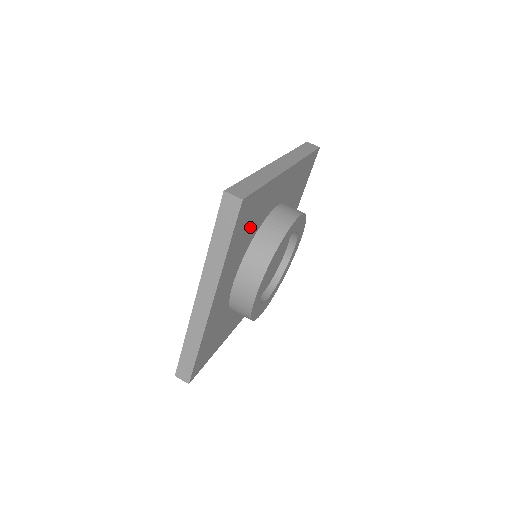
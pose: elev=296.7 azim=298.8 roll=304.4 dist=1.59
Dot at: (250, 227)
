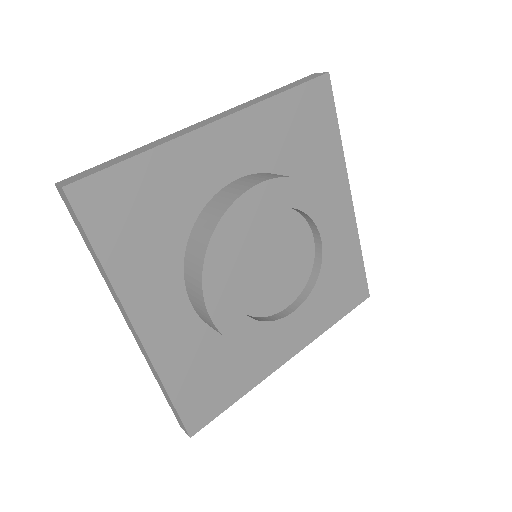
Dot at: (301, 145)
